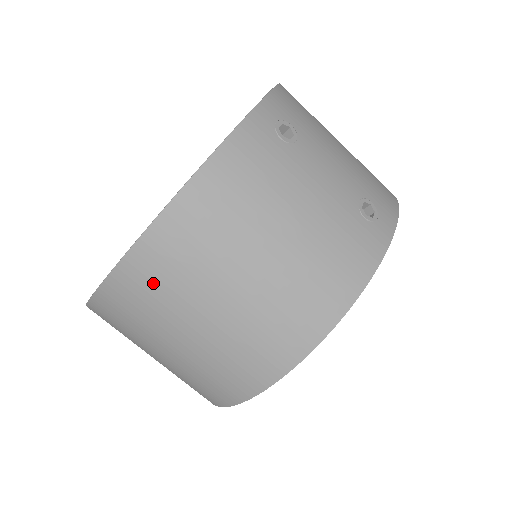
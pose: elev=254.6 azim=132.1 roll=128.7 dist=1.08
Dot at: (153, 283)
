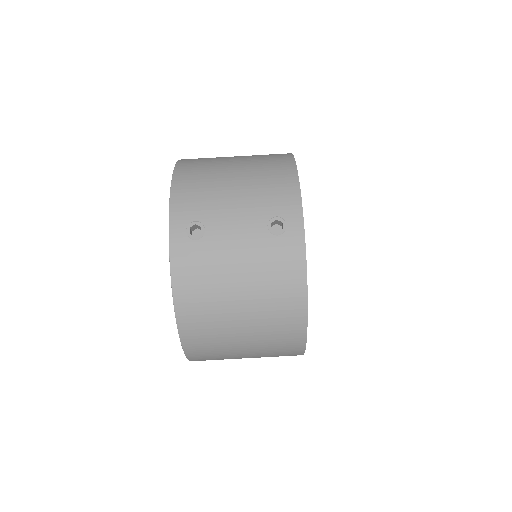
Dot at: (207, 350)
